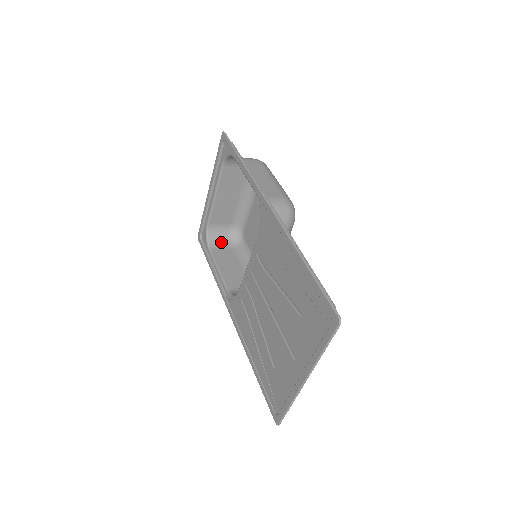
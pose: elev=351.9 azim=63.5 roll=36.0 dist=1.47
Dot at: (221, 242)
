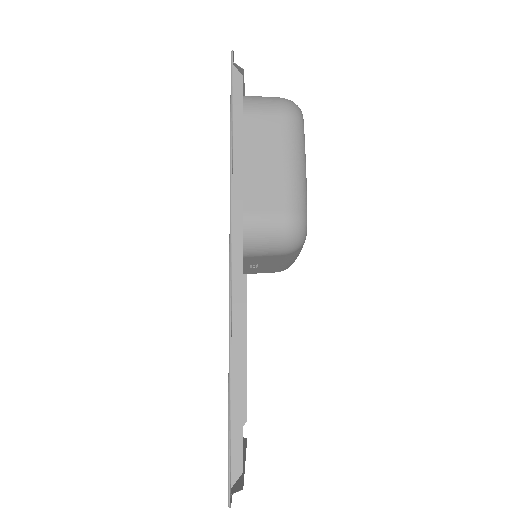
Dot at: occluded
